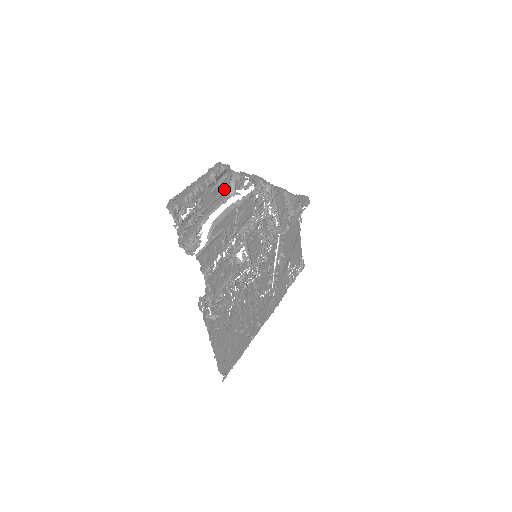
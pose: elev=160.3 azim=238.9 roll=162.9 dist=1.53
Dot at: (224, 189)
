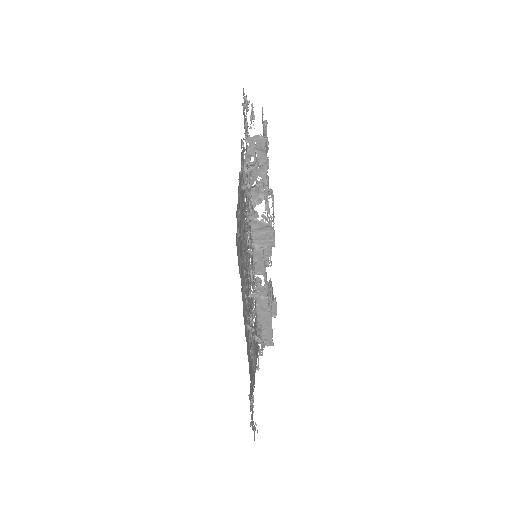
Dot at: occluded
